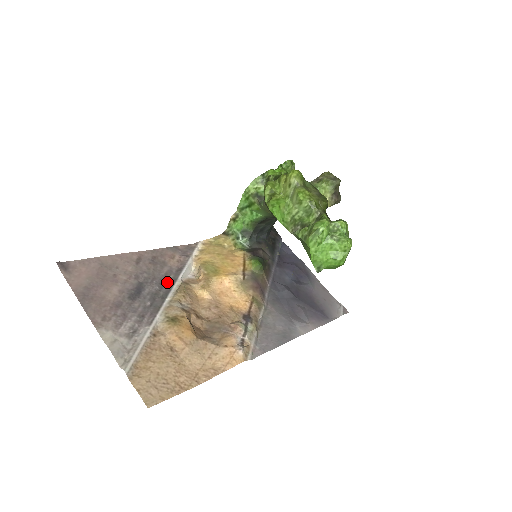
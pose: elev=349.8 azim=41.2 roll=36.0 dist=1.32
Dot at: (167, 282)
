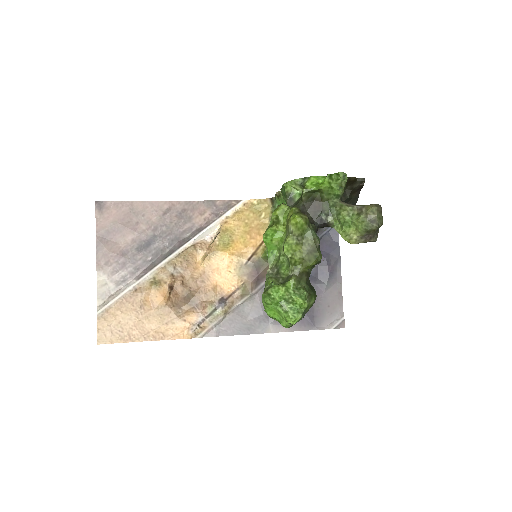
Dot at: (180, 240)
